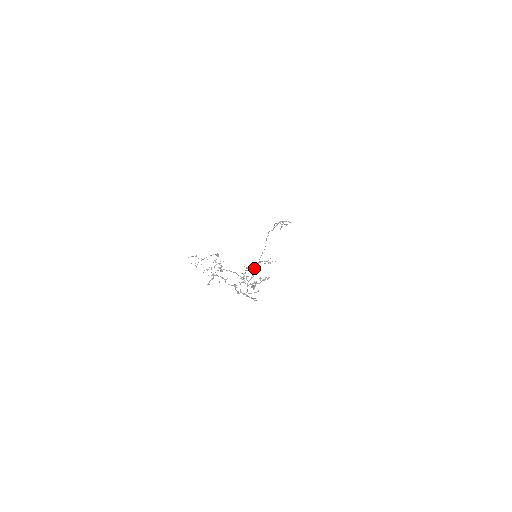
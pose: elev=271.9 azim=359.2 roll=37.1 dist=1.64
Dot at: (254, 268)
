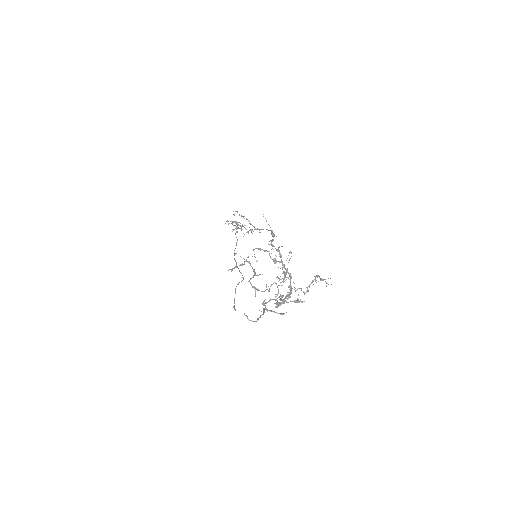
Dot at: (312, 281)
